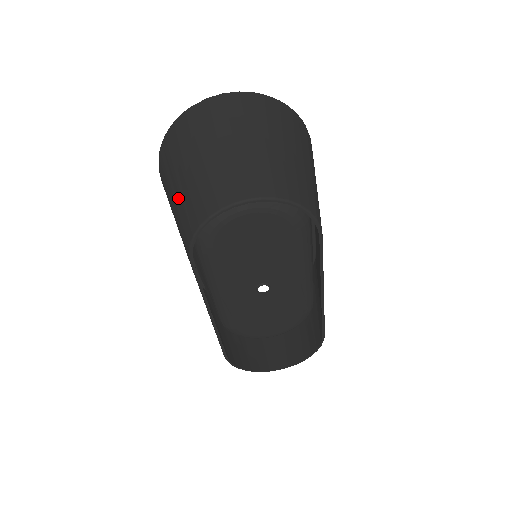
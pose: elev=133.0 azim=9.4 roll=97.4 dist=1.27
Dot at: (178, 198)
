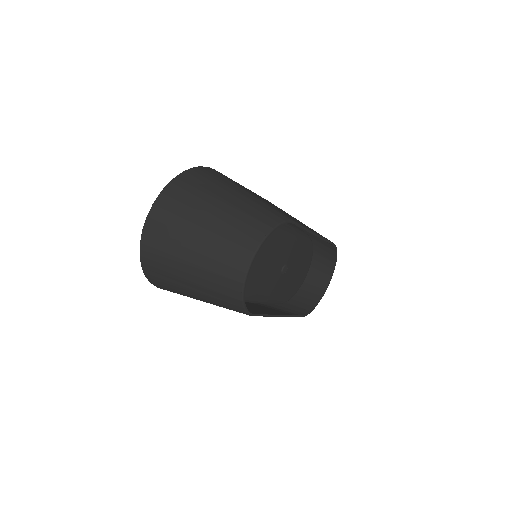
Dot at: (204, 297)
